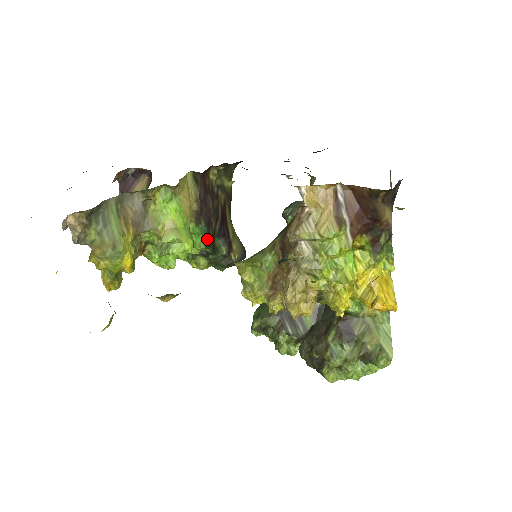
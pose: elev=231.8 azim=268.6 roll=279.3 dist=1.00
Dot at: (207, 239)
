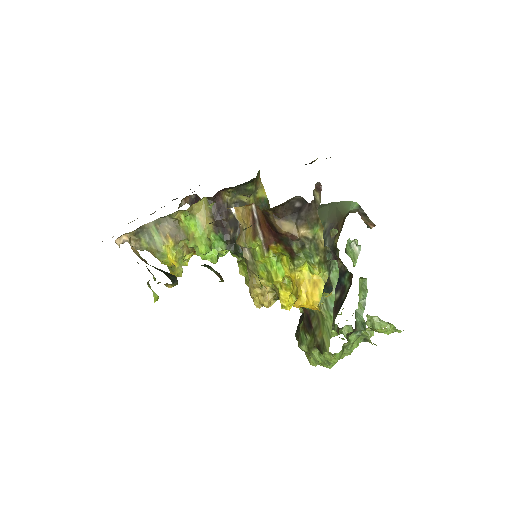
Dot at: (226, 243)
